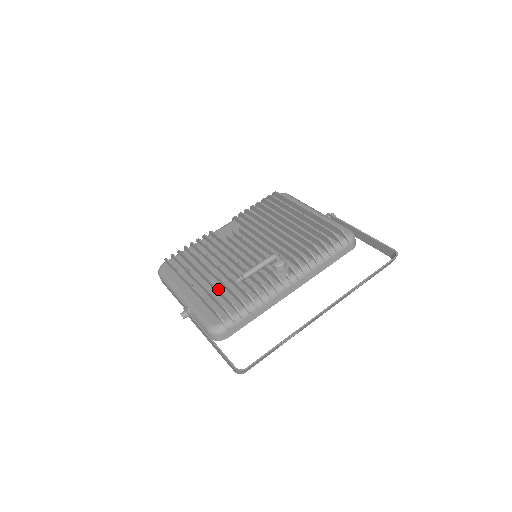
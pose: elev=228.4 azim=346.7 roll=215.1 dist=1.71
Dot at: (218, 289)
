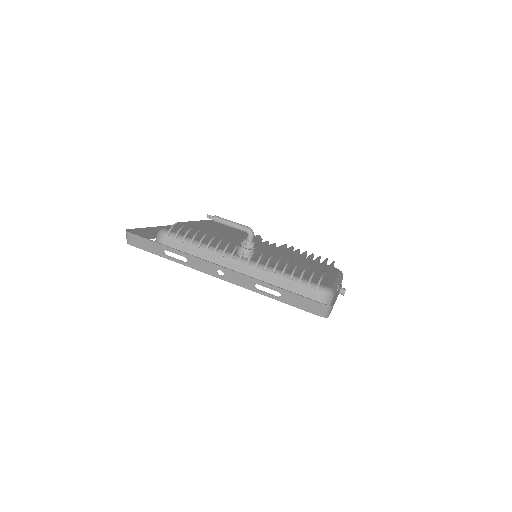
Dot at: occluded
